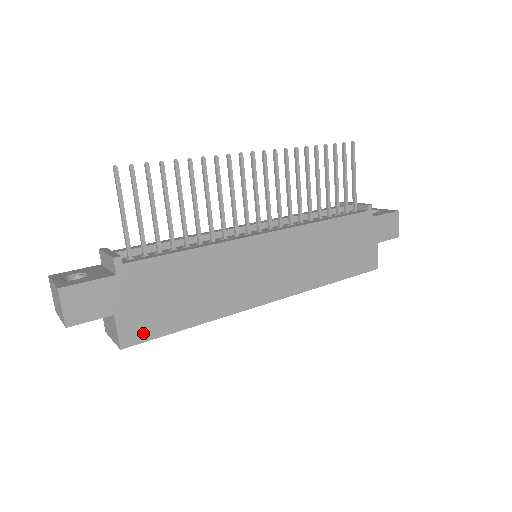
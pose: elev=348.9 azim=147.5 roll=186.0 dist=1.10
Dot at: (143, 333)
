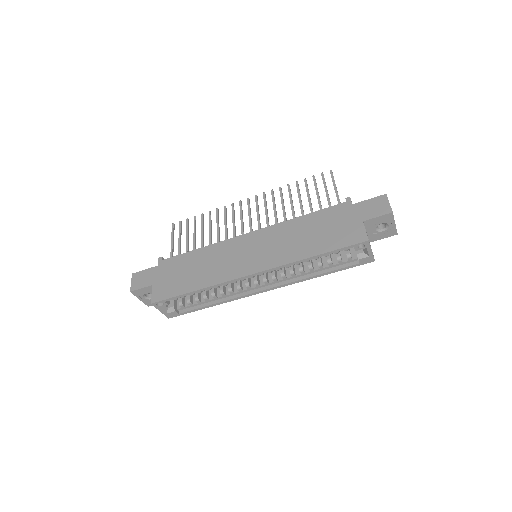
Dot at: (164, 295)
